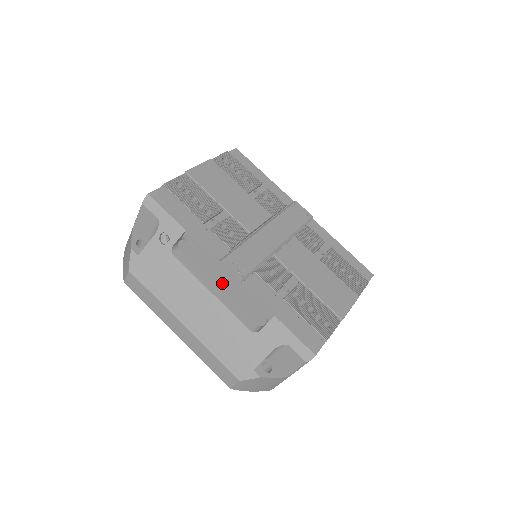
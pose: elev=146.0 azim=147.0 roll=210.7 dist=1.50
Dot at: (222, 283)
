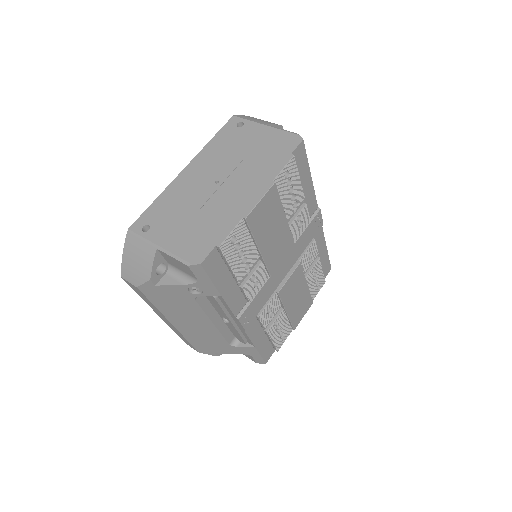
Dot at: occluded
